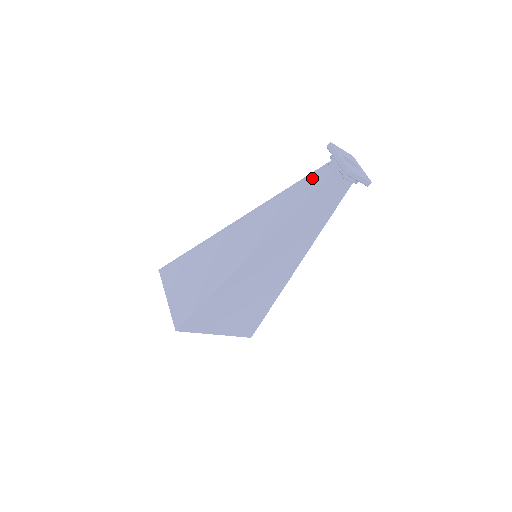
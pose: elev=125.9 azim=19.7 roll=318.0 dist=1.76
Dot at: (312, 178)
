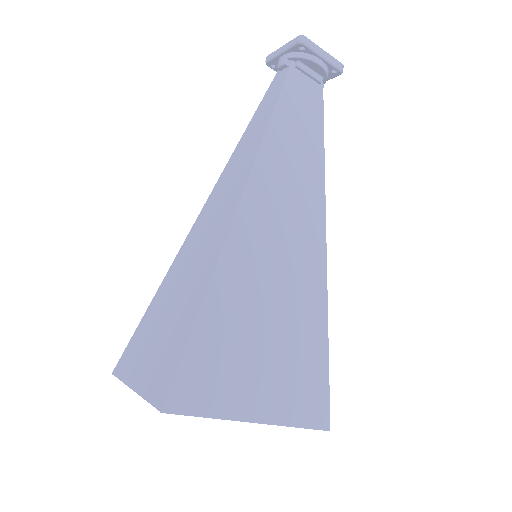
Dot at: (268, 95)
